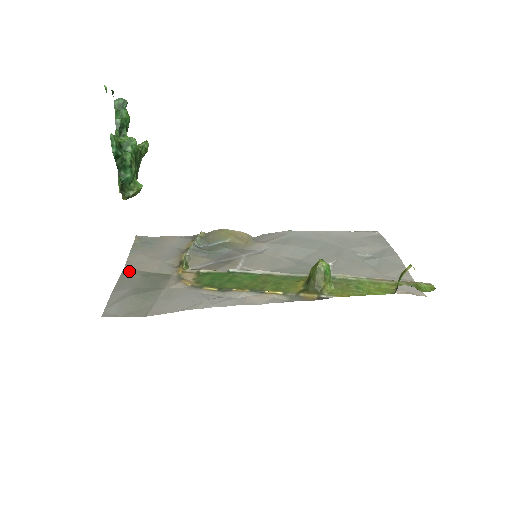
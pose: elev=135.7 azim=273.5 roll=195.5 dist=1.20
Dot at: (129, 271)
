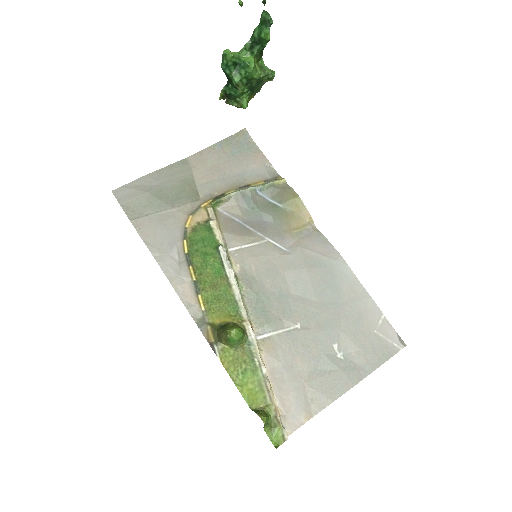
Dot at: (187, 163)
